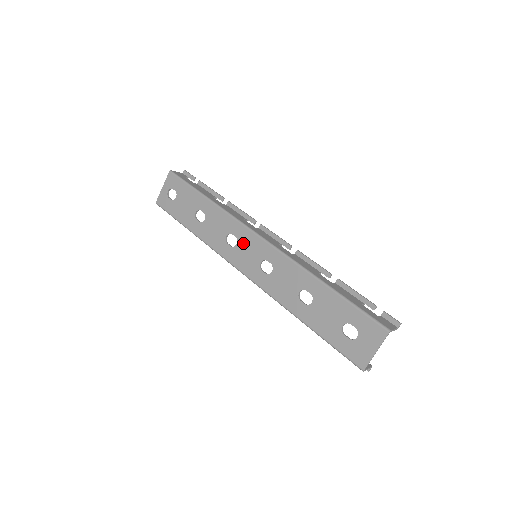
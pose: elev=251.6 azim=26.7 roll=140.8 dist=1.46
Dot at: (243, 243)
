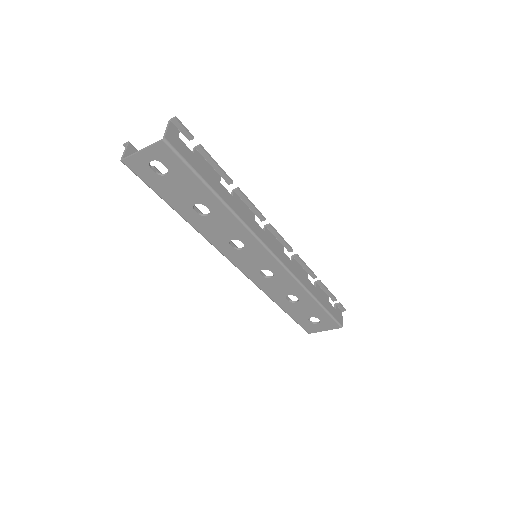
Dot at: (251, 252)
